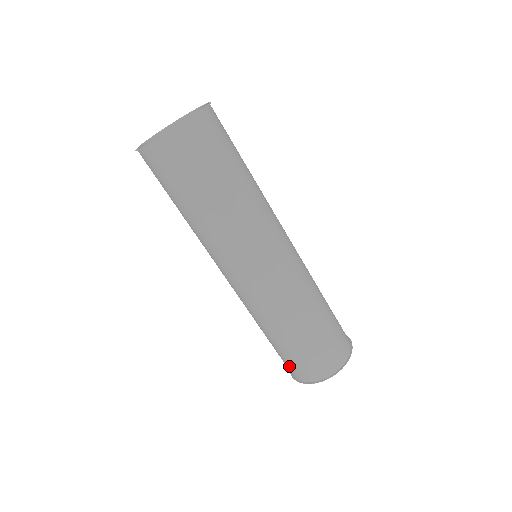
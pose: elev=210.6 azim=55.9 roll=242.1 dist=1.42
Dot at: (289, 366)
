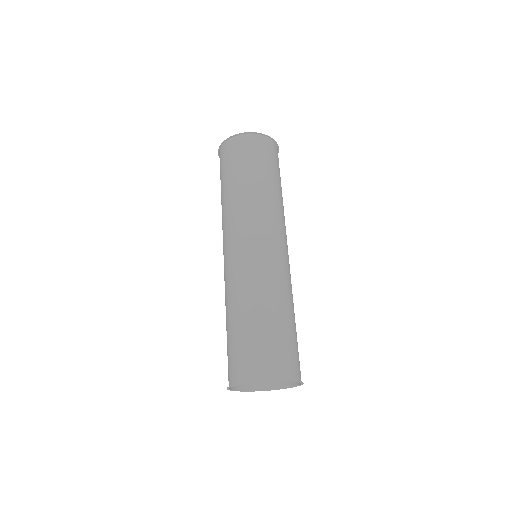
Dot at: occluded
